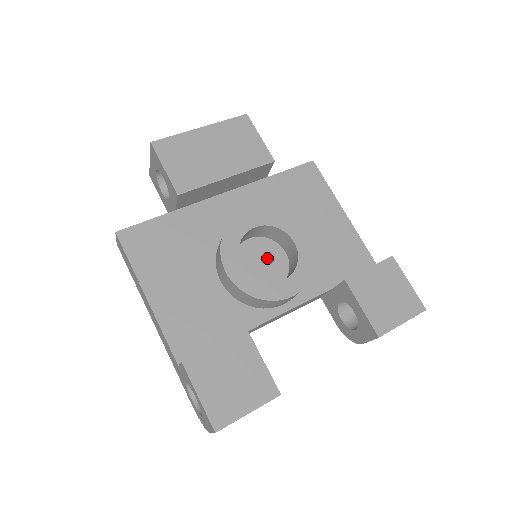
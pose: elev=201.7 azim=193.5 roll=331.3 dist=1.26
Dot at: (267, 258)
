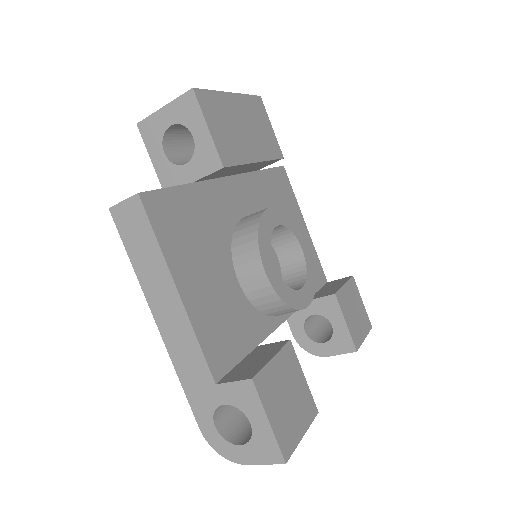
Dot at: occluded
